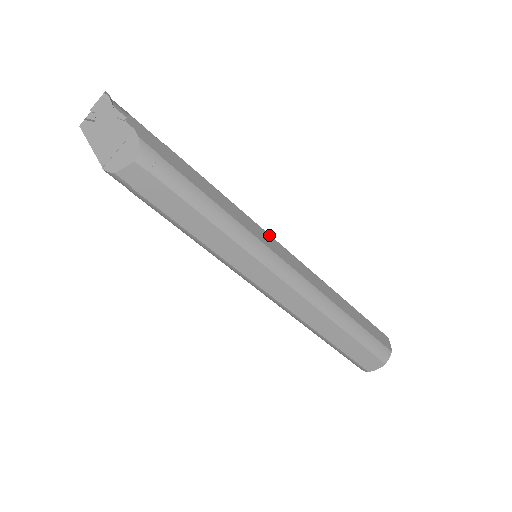
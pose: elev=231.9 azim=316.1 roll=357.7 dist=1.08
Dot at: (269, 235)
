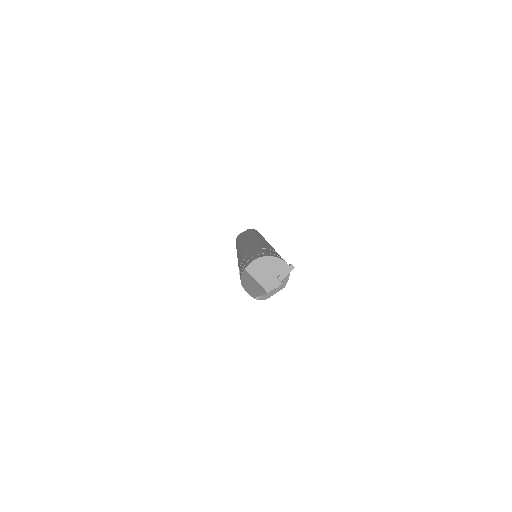
Dot at: occluded
